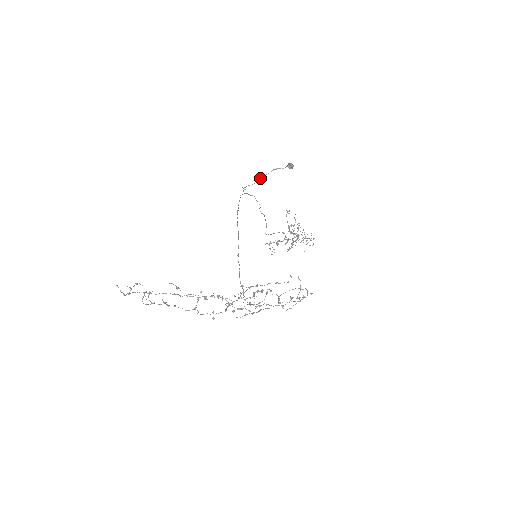
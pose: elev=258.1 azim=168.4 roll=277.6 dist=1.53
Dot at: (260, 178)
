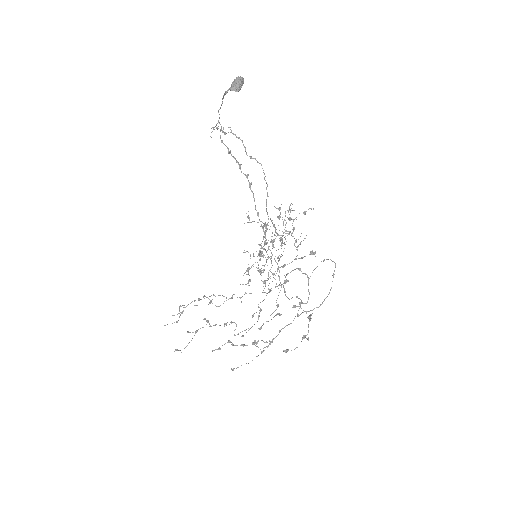
Dot at: occluded
